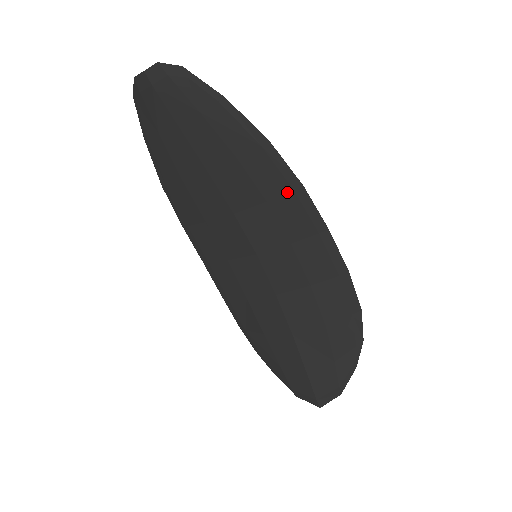
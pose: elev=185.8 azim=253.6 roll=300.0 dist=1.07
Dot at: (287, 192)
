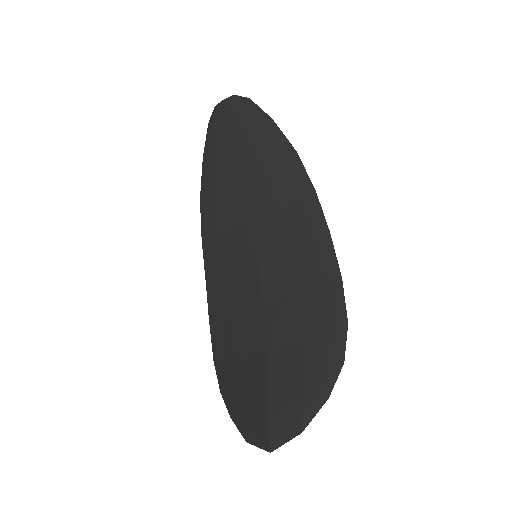
Dot at: (300, 193)
